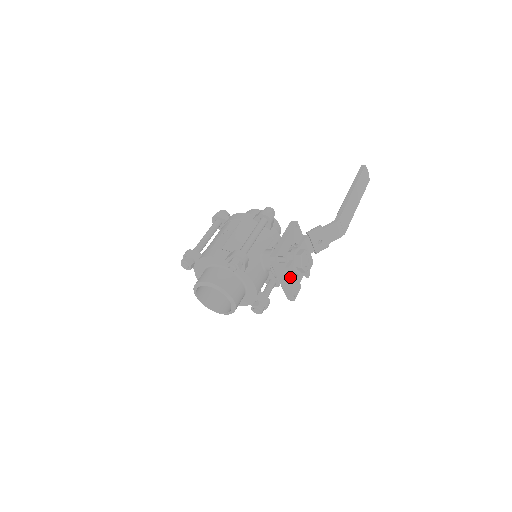
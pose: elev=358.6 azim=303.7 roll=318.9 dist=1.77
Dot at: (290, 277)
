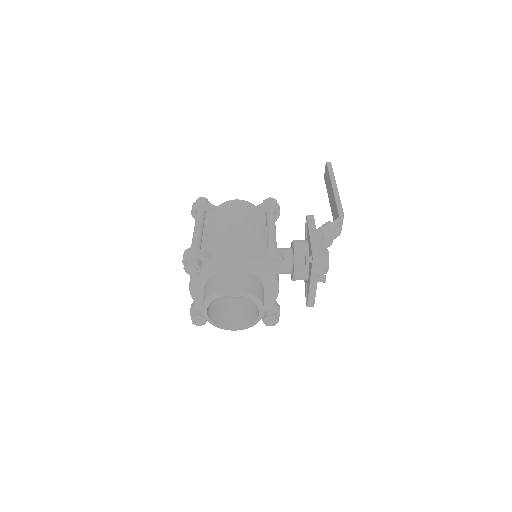
Dot at: (323, 279)
